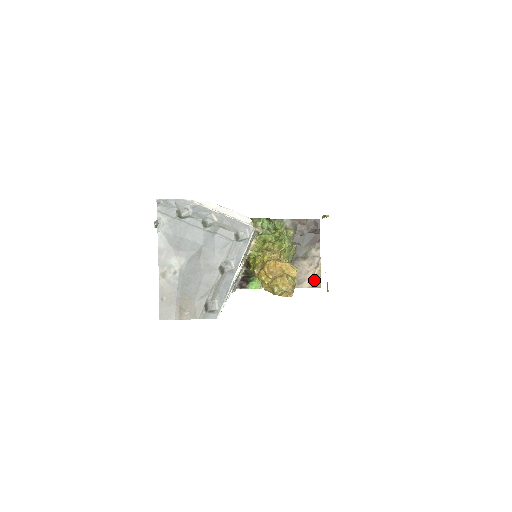
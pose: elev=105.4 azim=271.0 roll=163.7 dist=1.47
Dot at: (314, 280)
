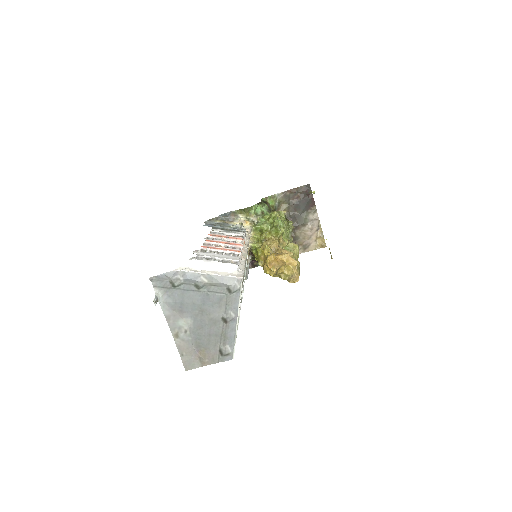
Dot at: (318, 242)
